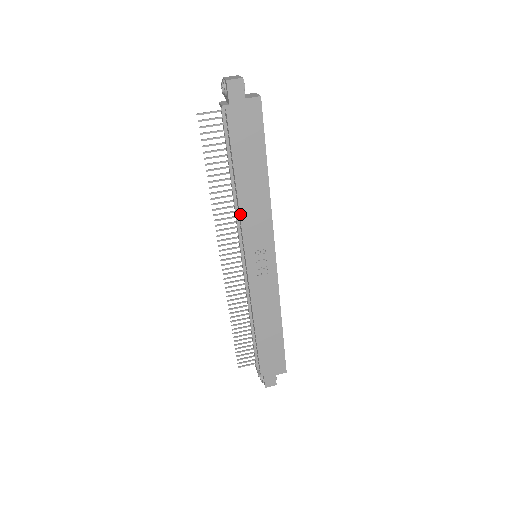
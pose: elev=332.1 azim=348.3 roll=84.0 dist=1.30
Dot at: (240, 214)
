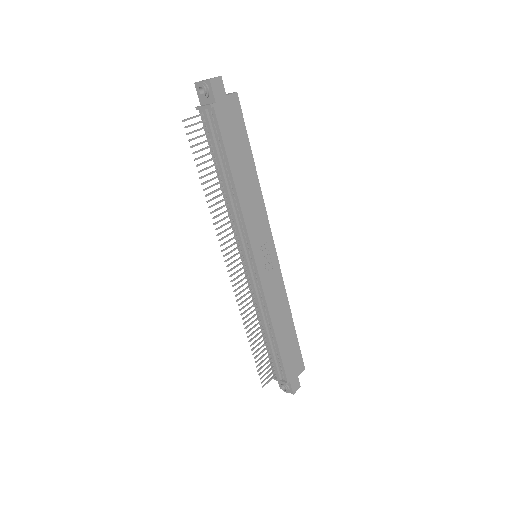
Dot at: (242, 212)
